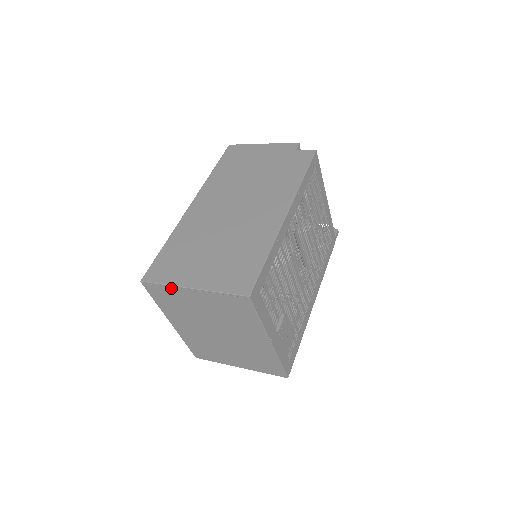
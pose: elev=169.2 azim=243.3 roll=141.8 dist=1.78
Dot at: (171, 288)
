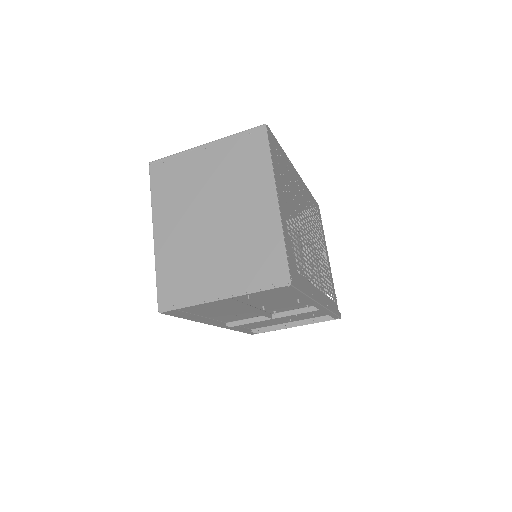
Dot at: (181, 155)
